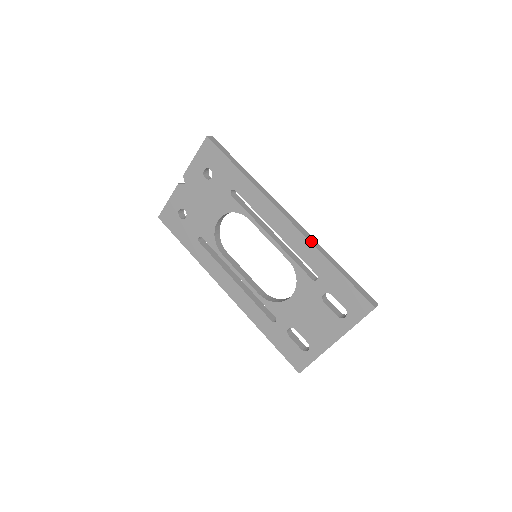
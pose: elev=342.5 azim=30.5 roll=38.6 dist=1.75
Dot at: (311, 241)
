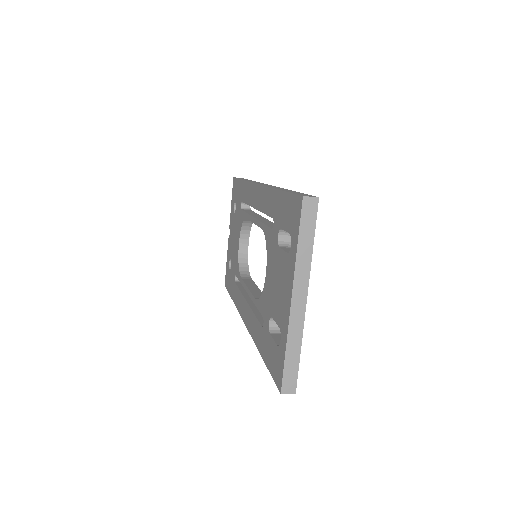
Dot at: (269, 186)
